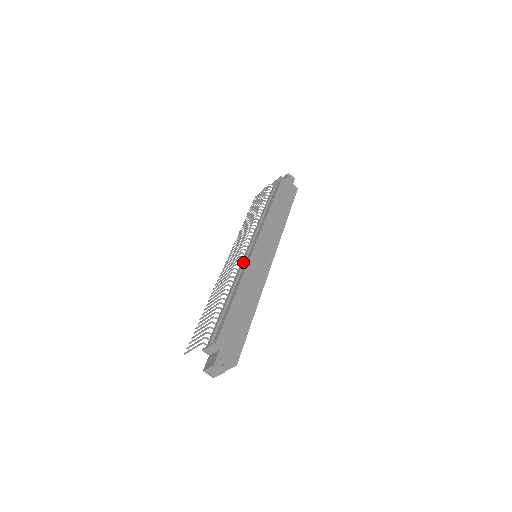
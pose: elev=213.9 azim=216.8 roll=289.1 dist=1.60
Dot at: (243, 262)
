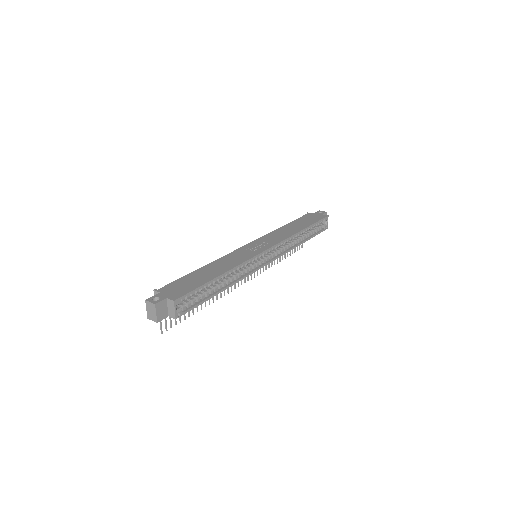
Dot at: occluded
